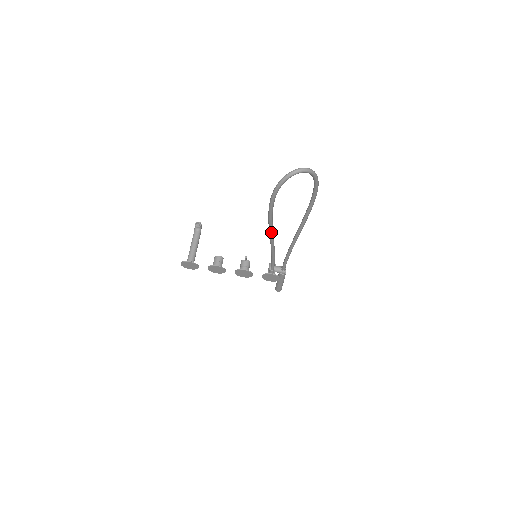
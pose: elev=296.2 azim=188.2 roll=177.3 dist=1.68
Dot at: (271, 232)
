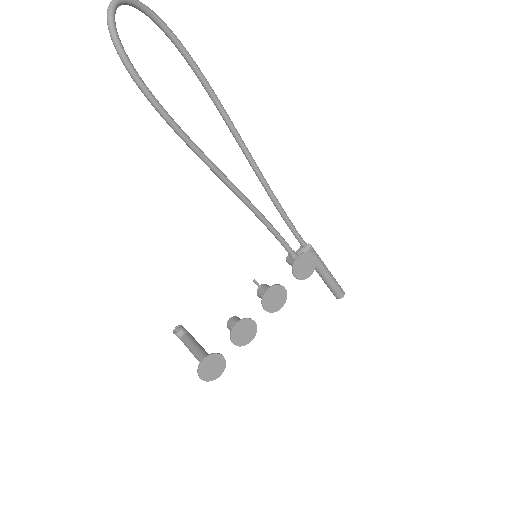
Dot at: (209, 162)
